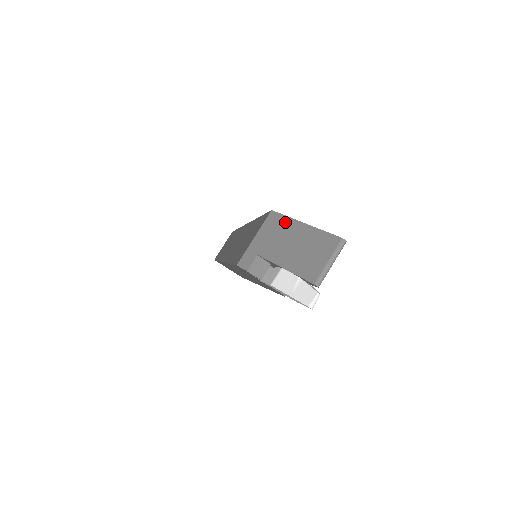
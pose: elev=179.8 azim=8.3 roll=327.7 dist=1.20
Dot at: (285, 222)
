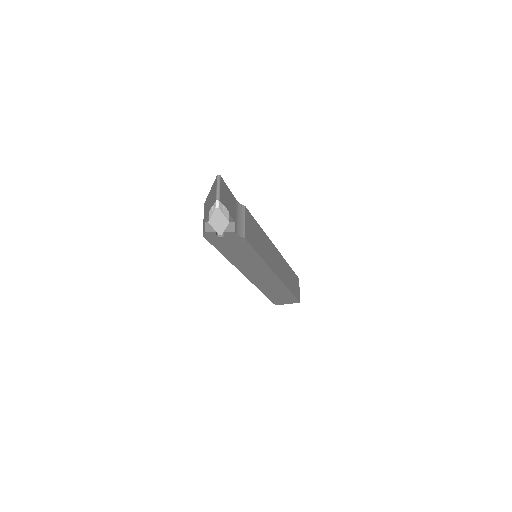
Dot at: (207, 199)
